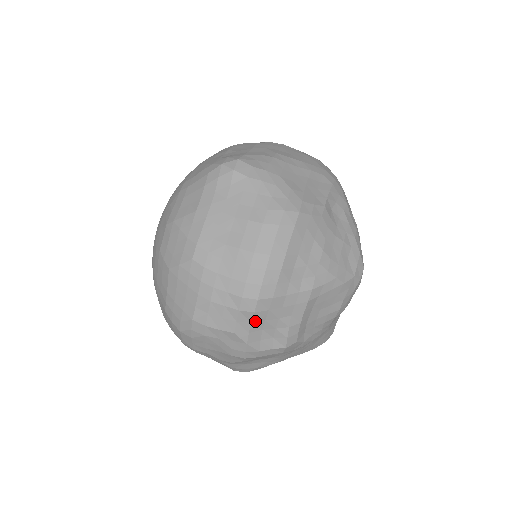
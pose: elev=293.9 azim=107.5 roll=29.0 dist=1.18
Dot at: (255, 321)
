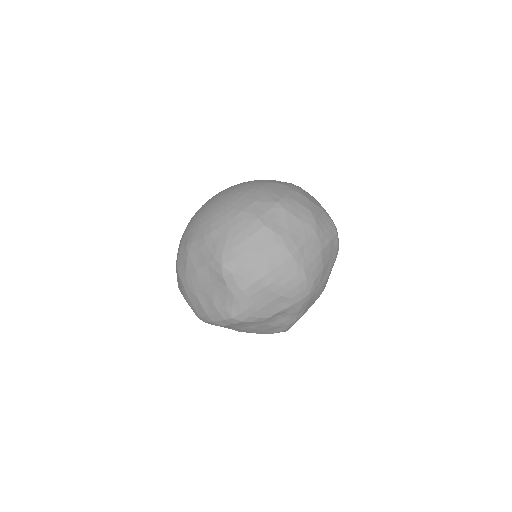
Dot at: occluded
